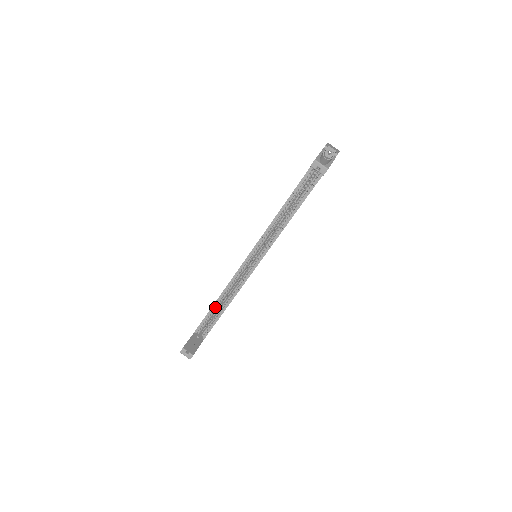
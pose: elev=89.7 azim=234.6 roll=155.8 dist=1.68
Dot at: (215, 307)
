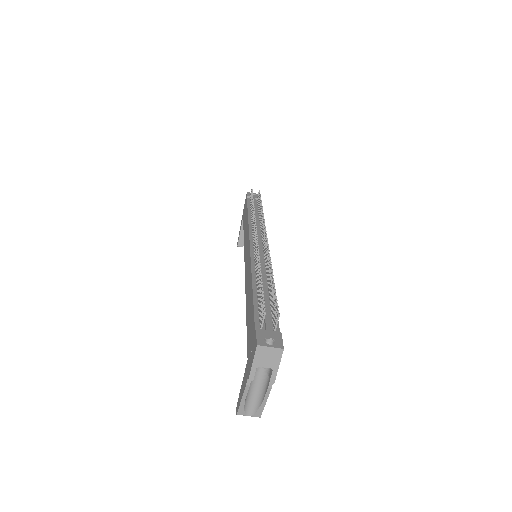
Dot at: occluded
